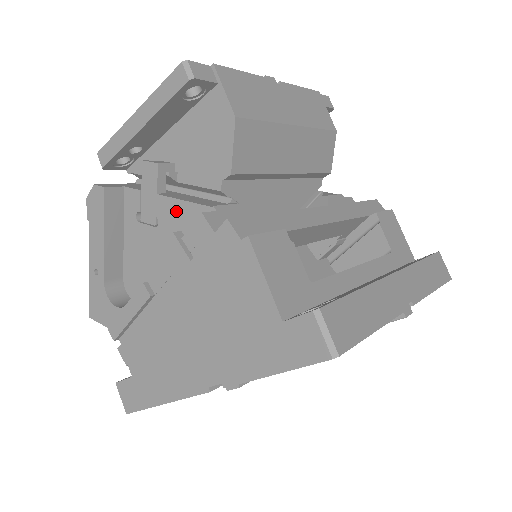
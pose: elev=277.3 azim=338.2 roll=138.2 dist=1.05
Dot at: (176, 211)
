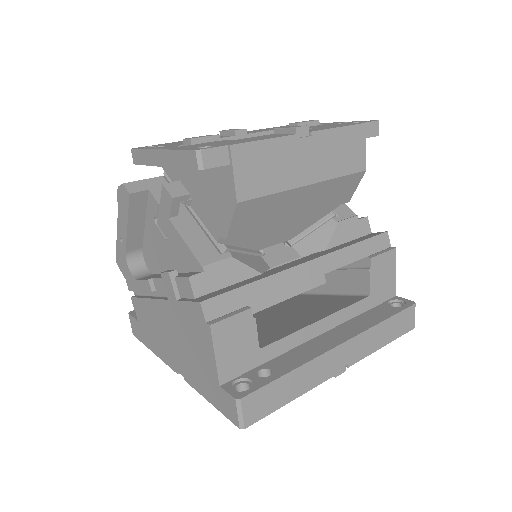
Dot at: (179, 244)
